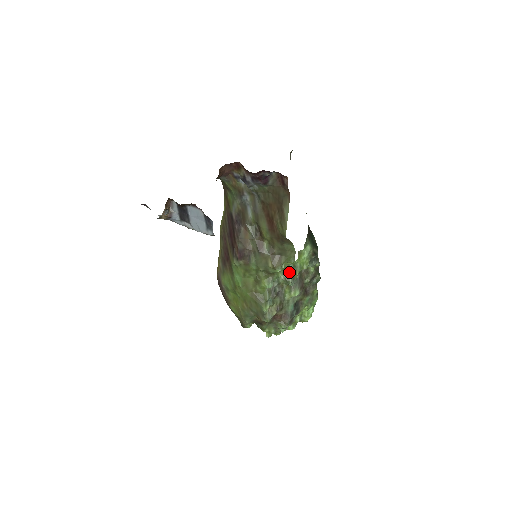
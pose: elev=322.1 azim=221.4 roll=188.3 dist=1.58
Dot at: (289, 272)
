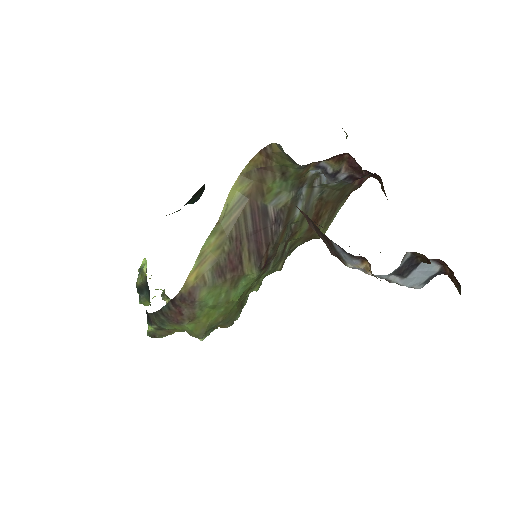
Dot at: occluded
